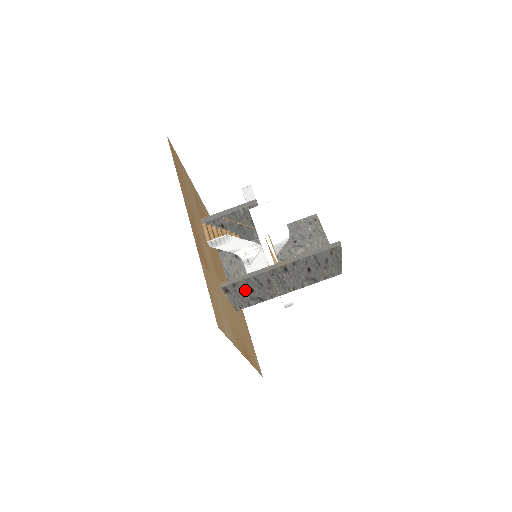
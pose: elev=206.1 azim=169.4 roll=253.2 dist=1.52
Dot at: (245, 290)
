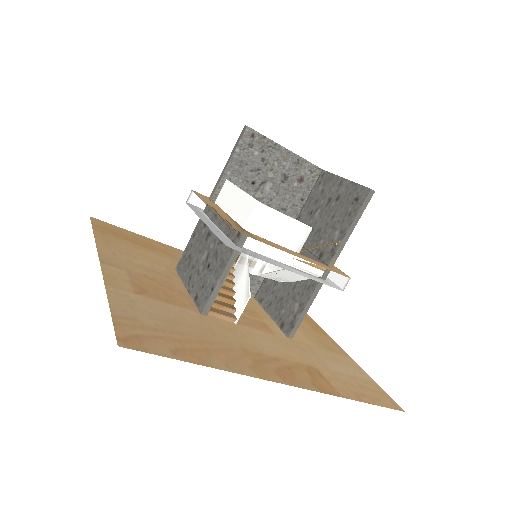
Dot at: occluded
